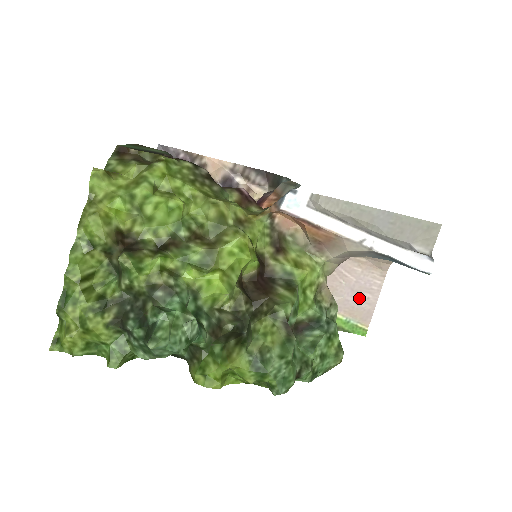
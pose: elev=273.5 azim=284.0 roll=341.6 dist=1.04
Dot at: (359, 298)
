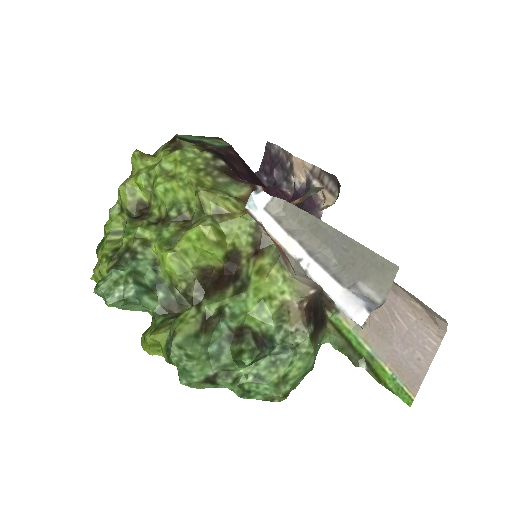
Dot at: (409, 354)
